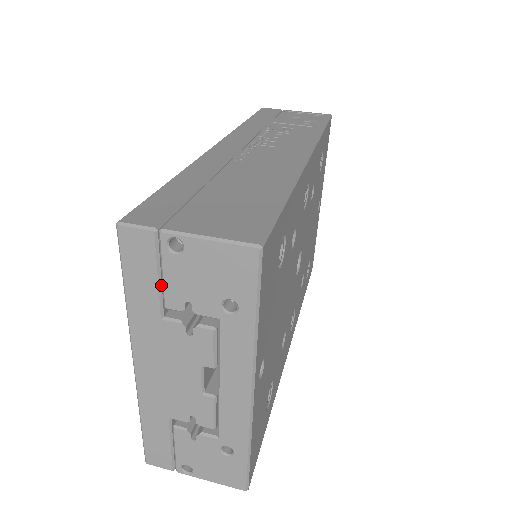
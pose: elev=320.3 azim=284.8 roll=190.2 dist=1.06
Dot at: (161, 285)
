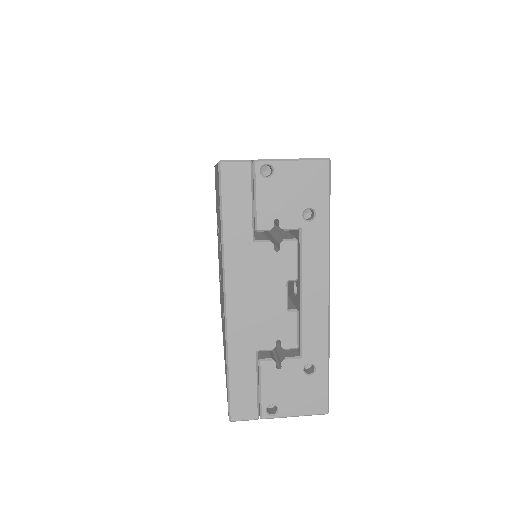
Dot at: (253, 210)
